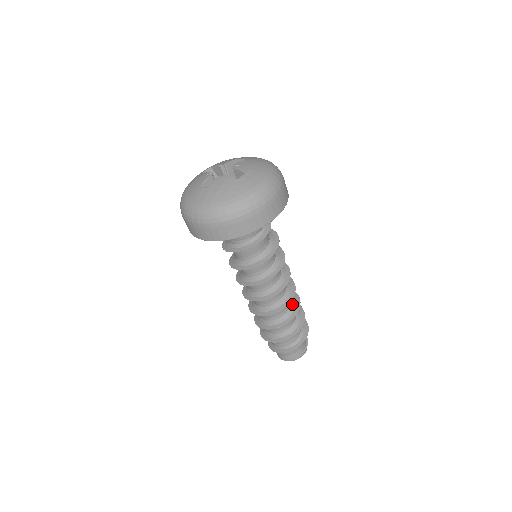
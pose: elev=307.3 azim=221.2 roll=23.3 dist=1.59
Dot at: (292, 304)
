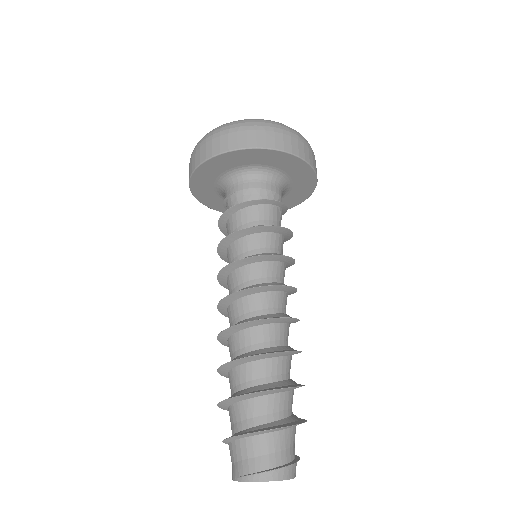
Dot at: (276, 347)
